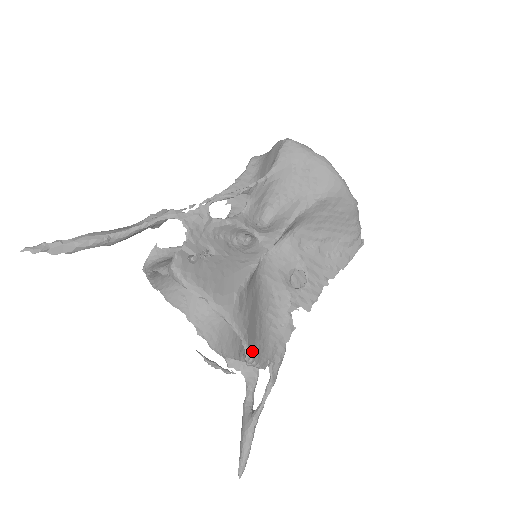
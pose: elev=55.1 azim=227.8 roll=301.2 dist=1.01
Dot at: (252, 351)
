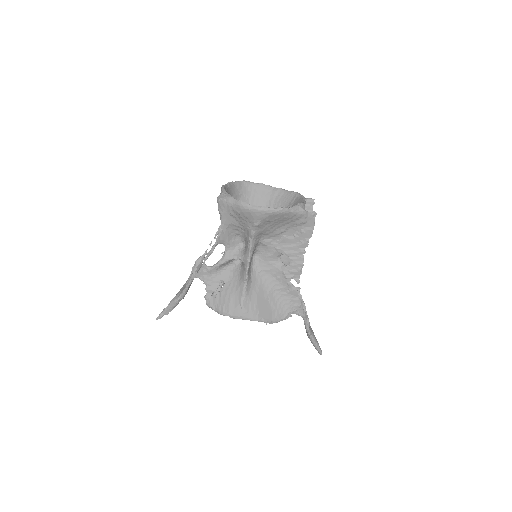
Dot at: (272, 319)
